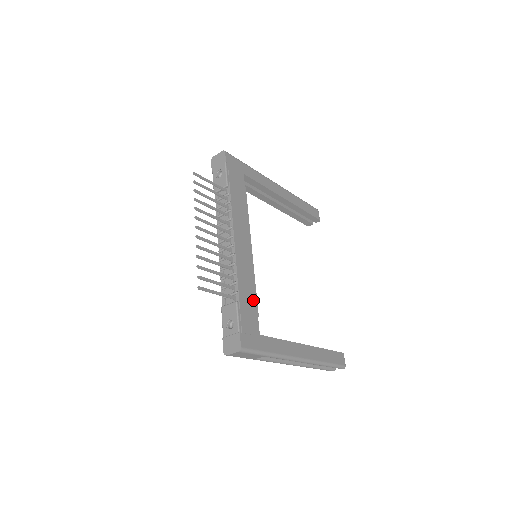
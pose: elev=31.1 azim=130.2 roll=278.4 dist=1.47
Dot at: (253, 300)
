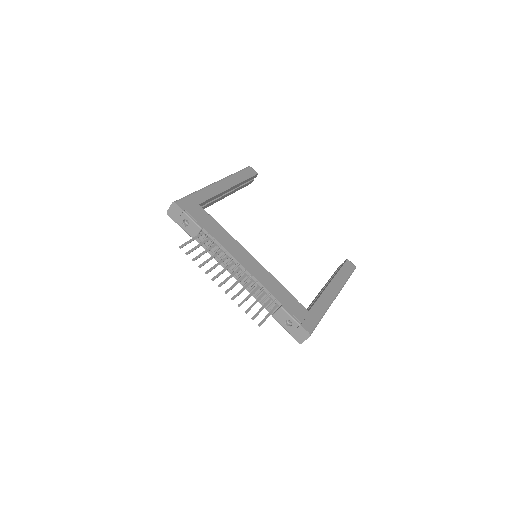
Dot at: (286, 293)
